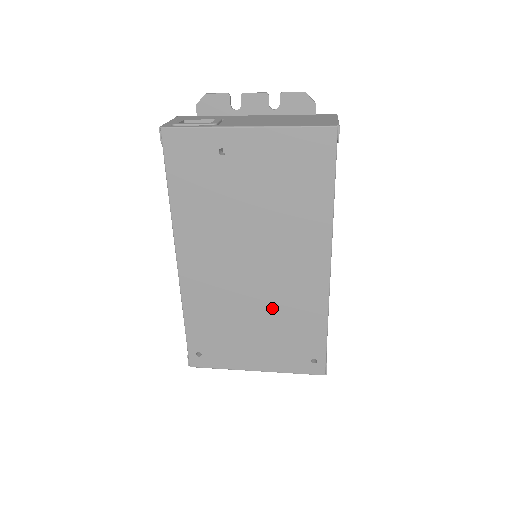
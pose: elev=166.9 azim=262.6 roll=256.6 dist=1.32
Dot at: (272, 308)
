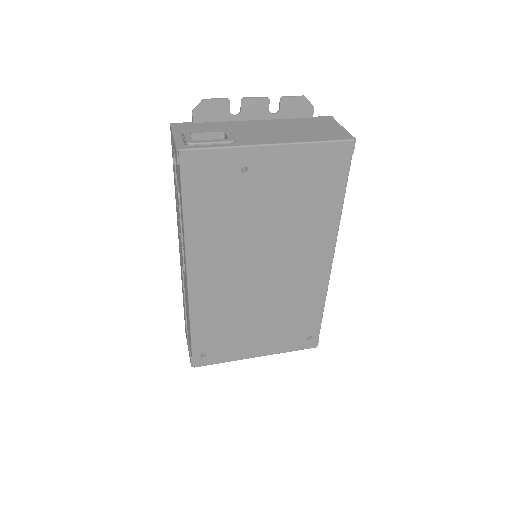
Dot at: (277, 303)
